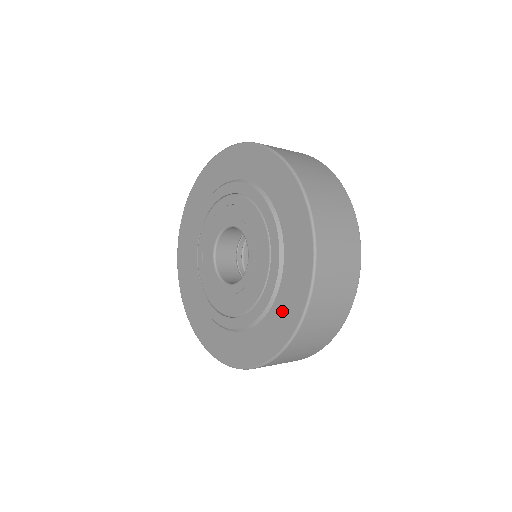
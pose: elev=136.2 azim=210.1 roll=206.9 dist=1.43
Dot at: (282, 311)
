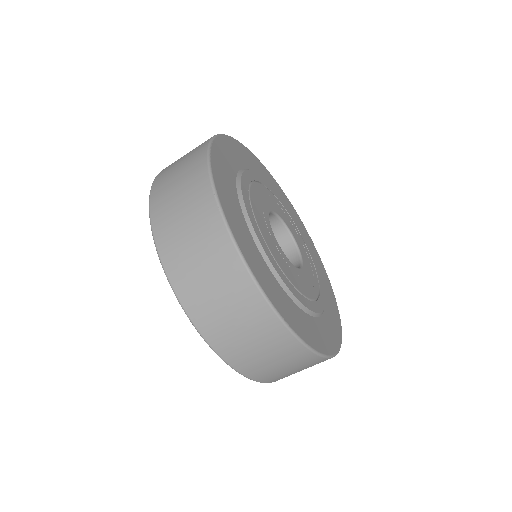
Dot at: occluded
